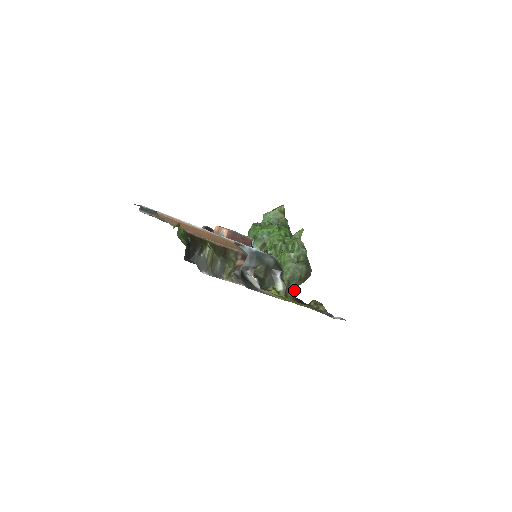
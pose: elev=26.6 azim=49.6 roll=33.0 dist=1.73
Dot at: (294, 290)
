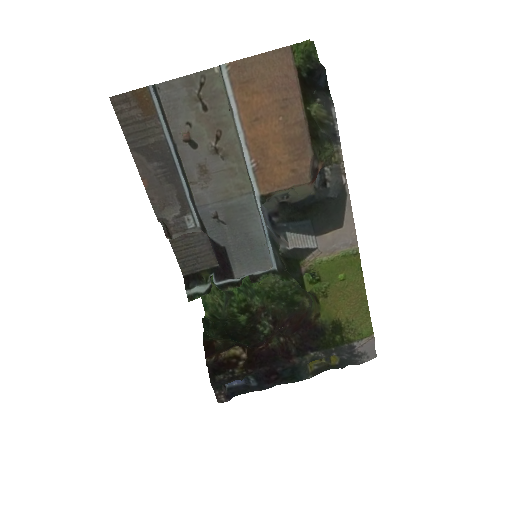
Dot at: (313, 306)
